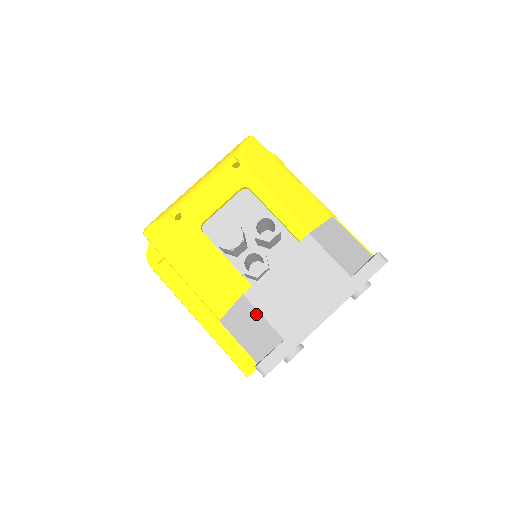
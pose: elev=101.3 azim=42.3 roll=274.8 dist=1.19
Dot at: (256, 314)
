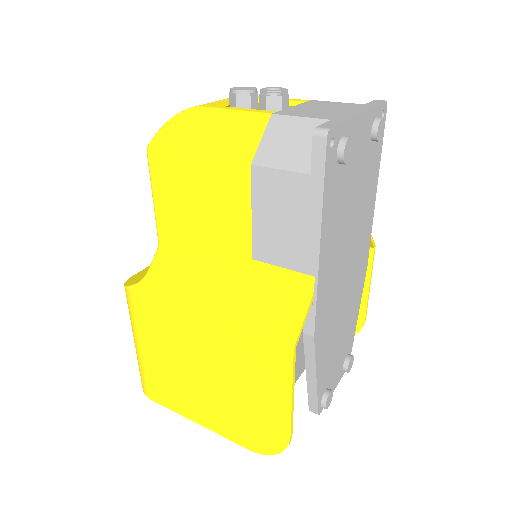
Dot at: (292, 121)
